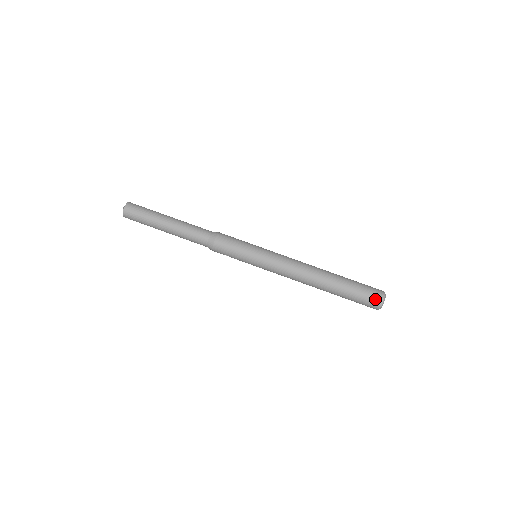
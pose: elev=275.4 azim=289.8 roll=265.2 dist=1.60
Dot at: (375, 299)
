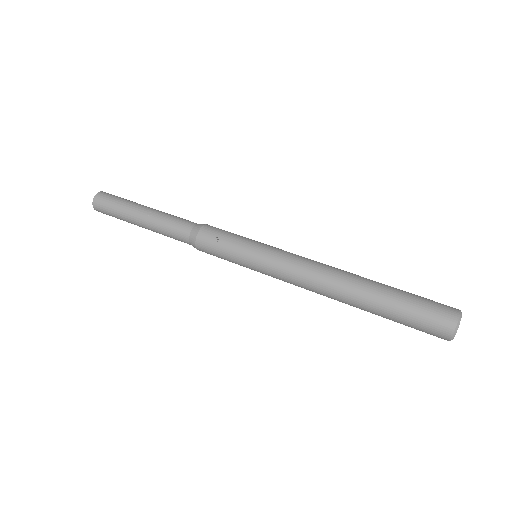
Dot at: (445, 305)
